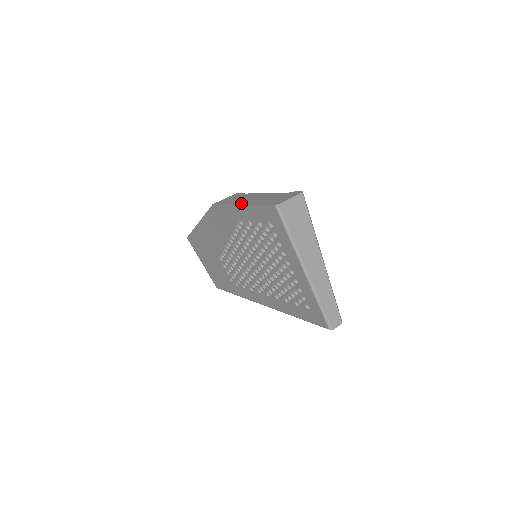
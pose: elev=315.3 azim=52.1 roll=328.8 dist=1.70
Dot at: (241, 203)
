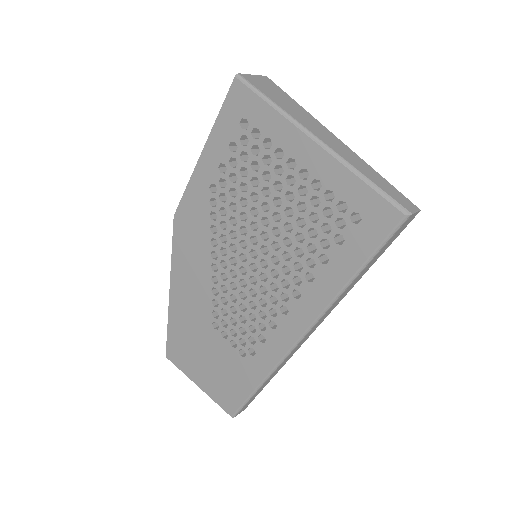
Dot at: (202, 155)
